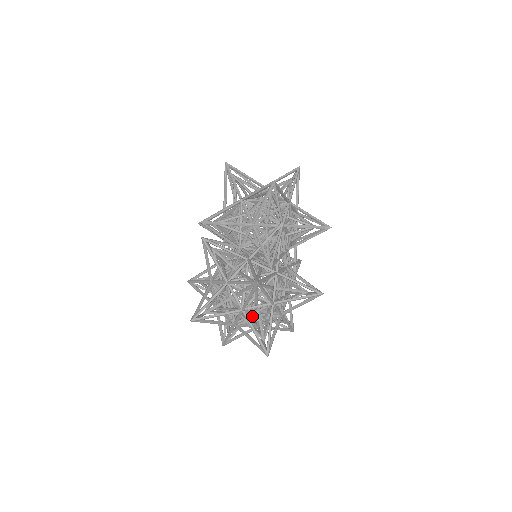
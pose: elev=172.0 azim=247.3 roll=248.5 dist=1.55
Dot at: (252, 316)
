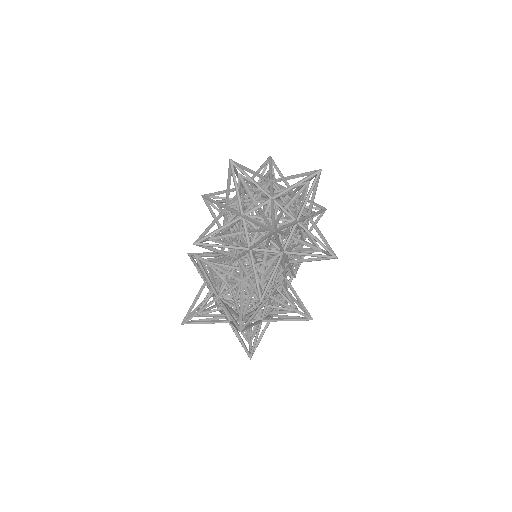
Dot at: occluded
